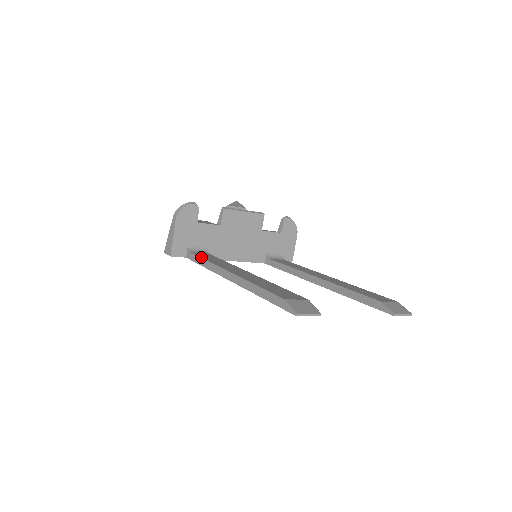
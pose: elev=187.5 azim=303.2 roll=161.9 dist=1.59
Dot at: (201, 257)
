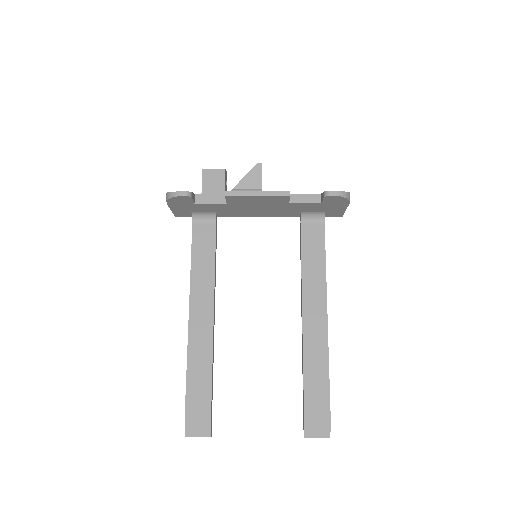
Dot at: (192, 250)
